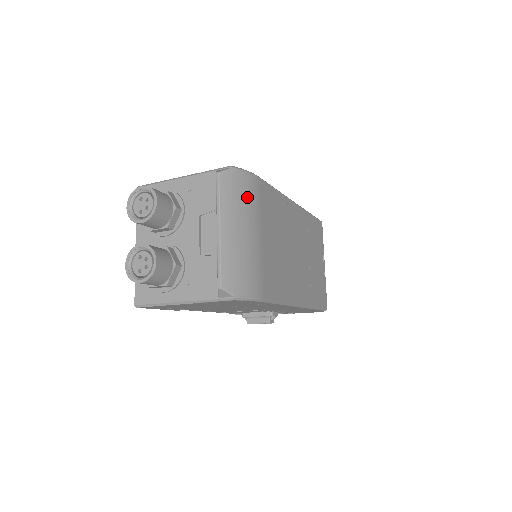
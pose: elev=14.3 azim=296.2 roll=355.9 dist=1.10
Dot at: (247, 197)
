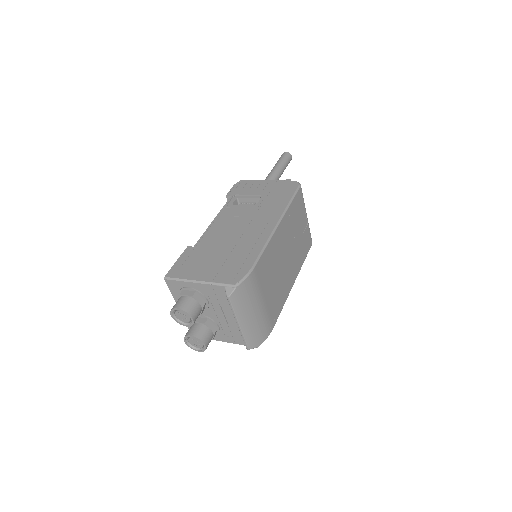
Dot at: (250, 293)
